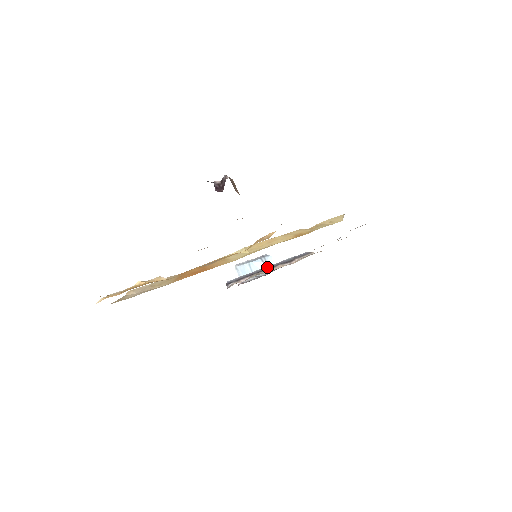
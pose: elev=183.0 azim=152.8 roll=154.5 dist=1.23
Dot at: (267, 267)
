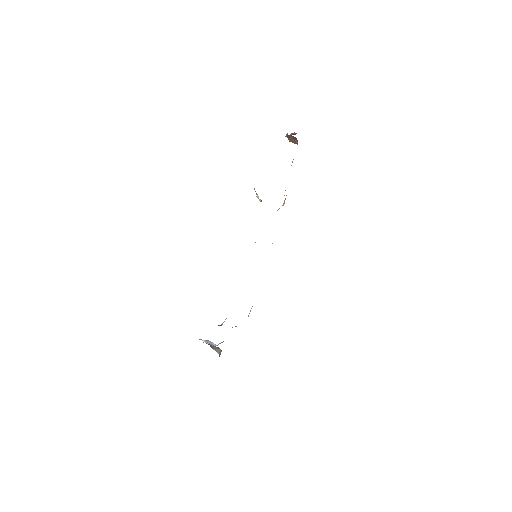
Dot at: occluded
